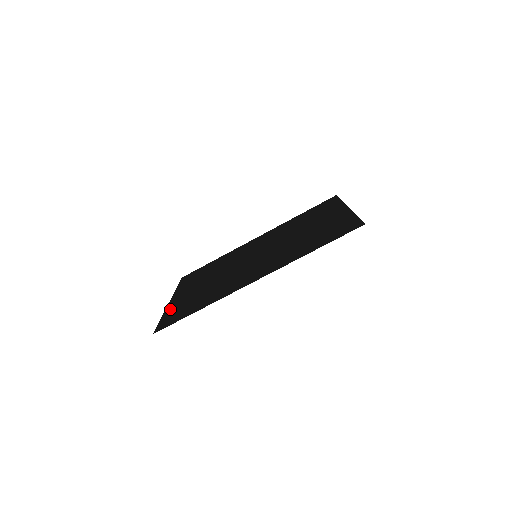
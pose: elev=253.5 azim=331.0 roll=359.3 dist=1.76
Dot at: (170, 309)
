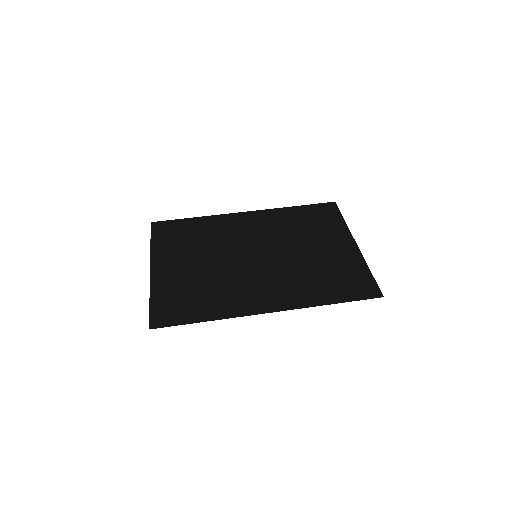
Dot at: (158, 289)
